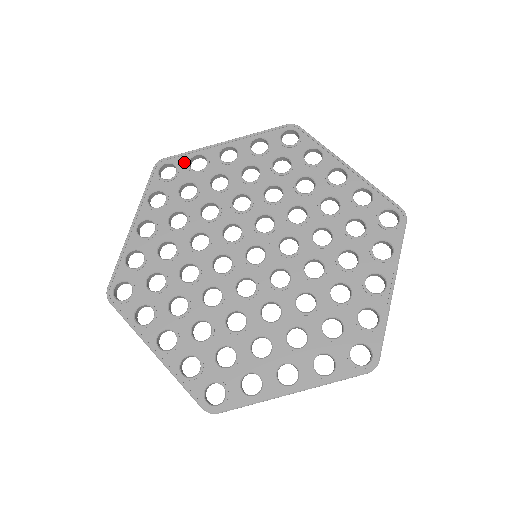
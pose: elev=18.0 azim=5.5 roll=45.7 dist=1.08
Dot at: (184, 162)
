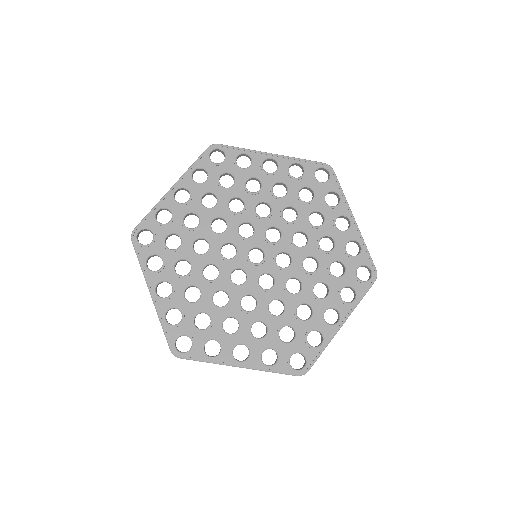
Dot at: (233, 155)
